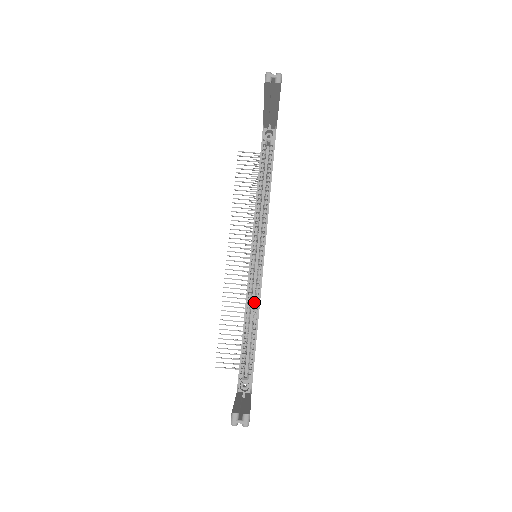
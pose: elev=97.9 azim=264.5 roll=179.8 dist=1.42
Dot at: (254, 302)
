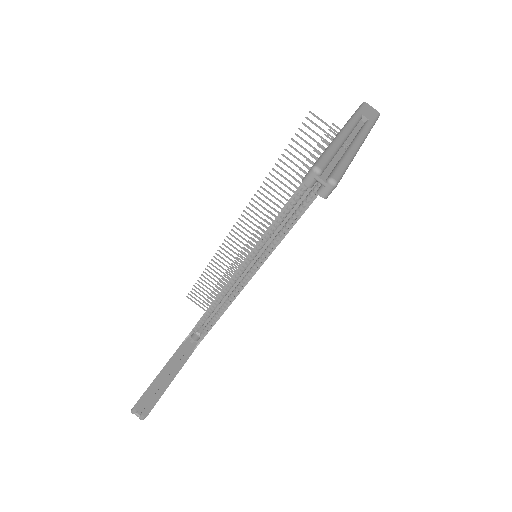
Dot at: occluded
